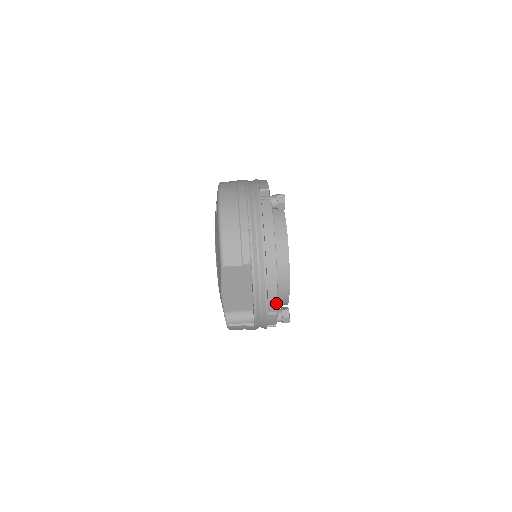
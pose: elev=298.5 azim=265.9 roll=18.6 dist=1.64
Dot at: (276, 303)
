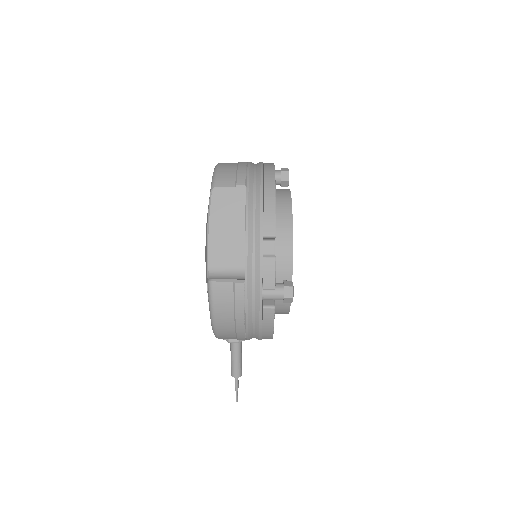
Dot at: (276, 277)
